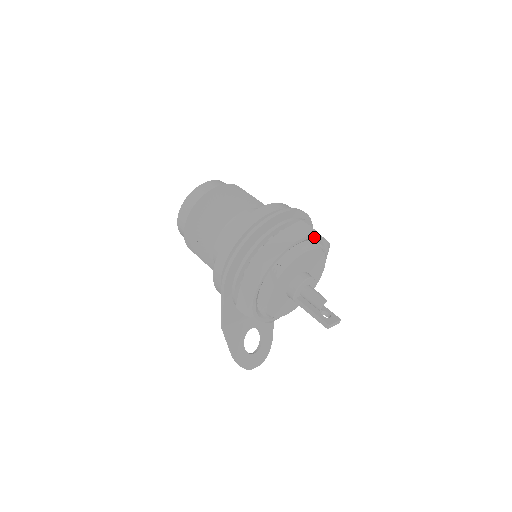
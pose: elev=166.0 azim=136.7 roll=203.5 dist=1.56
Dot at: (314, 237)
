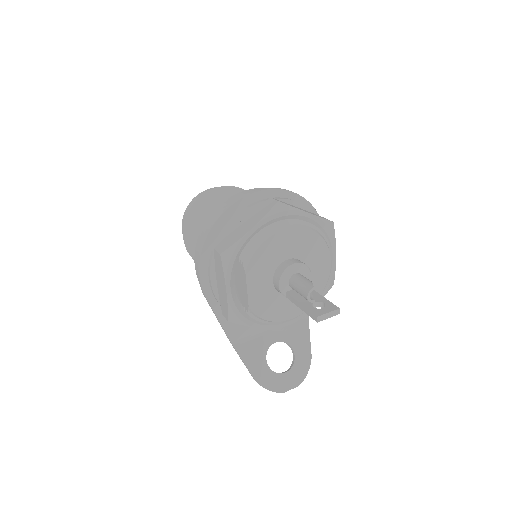
Dot at: (291, 214)
